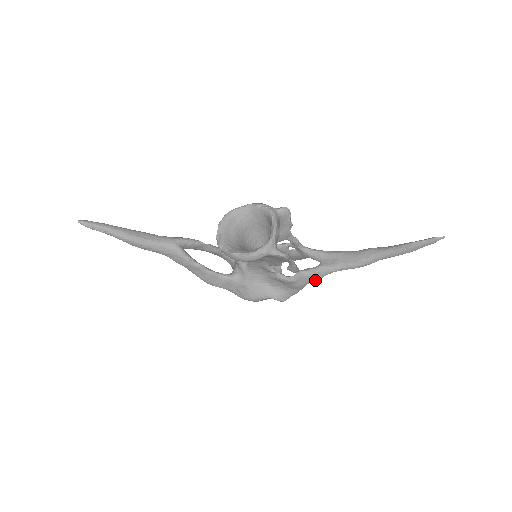
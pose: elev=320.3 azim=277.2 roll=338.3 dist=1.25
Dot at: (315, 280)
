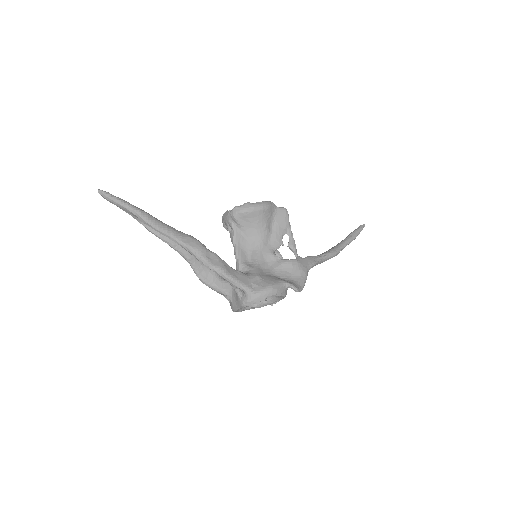
Dot at: (312, 264)
